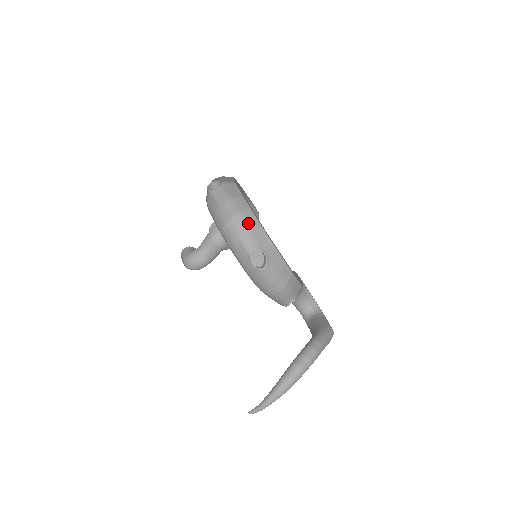
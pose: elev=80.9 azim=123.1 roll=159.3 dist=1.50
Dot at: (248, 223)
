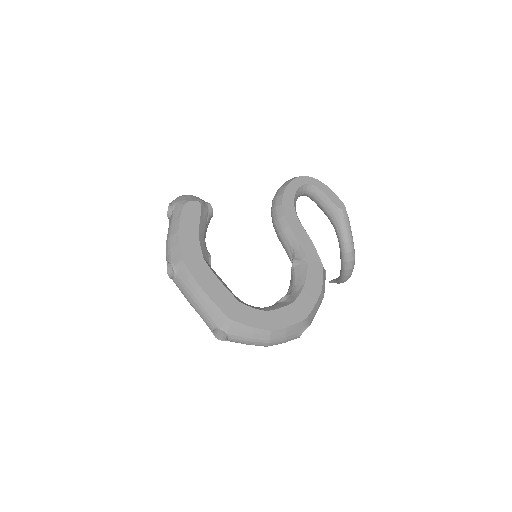
Dot at: (281, 338)
